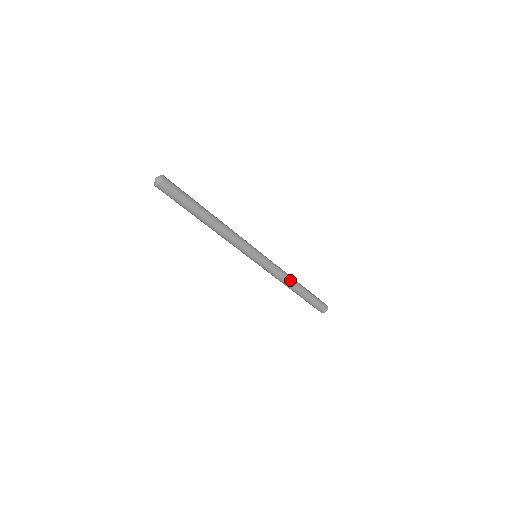
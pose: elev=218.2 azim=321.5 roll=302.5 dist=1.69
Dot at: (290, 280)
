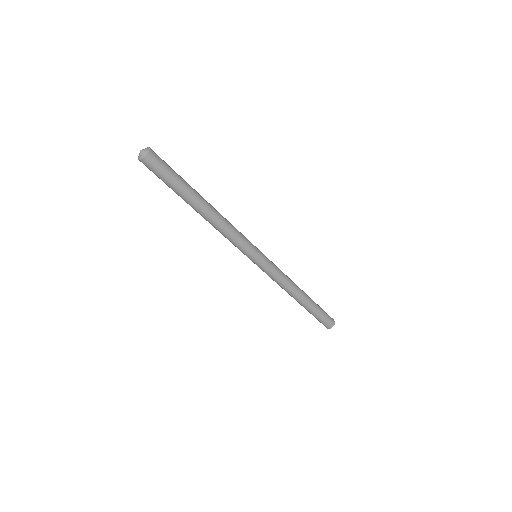
Dot at: (294, 283)
